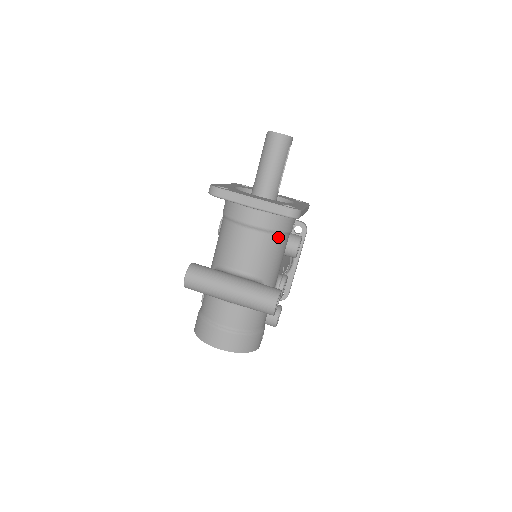
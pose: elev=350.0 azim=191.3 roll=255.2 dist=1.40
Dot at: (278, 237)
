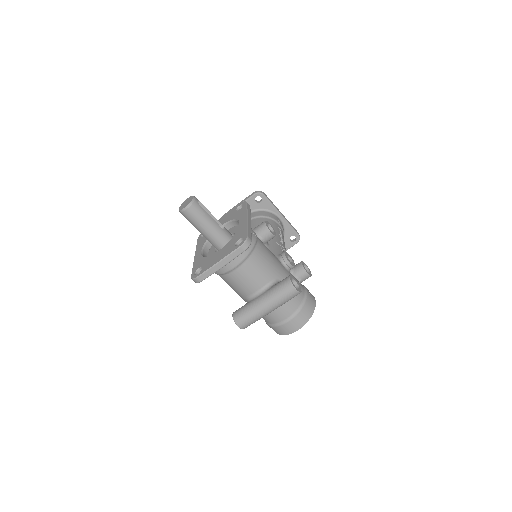
Dot at: (254, 253)
